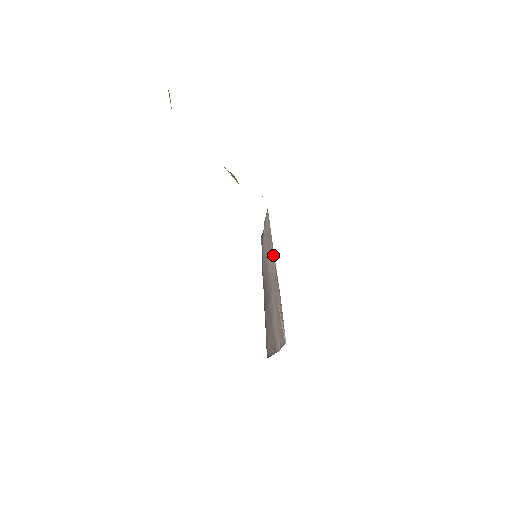
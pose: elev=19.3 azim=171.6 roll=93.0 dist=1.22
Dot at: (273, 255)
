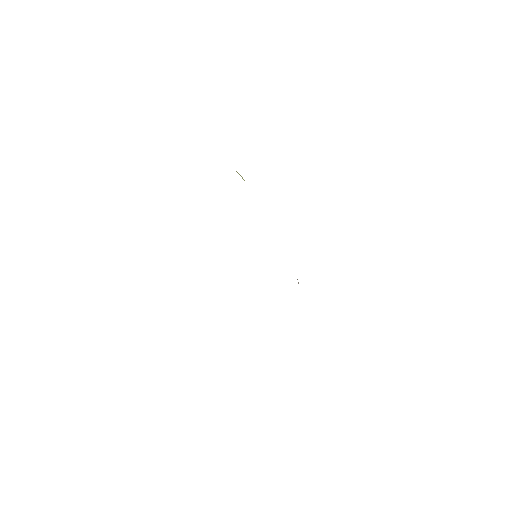
Dot at: occluded
